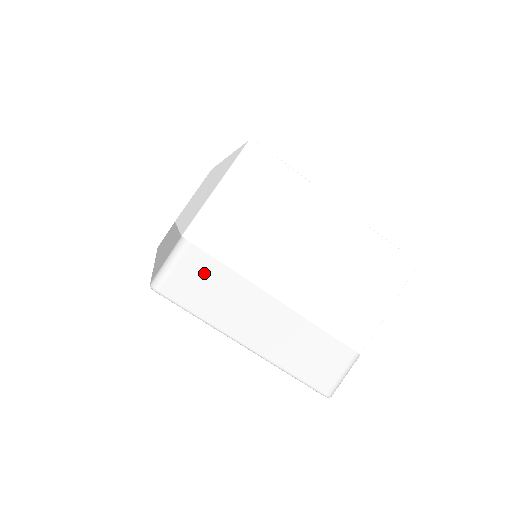
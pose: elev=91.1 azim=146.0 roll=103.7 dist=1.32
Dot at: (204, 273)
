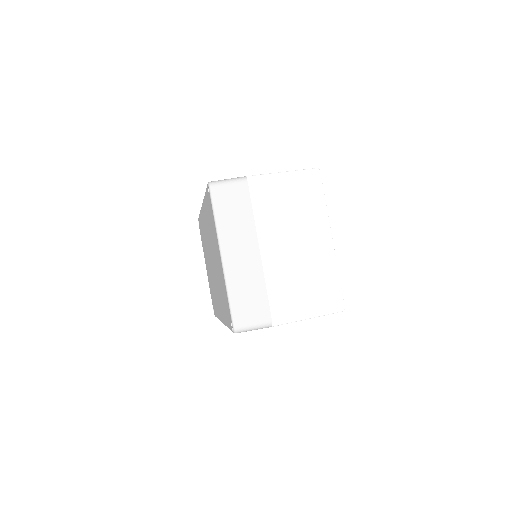
Dot at: (239, 201)
